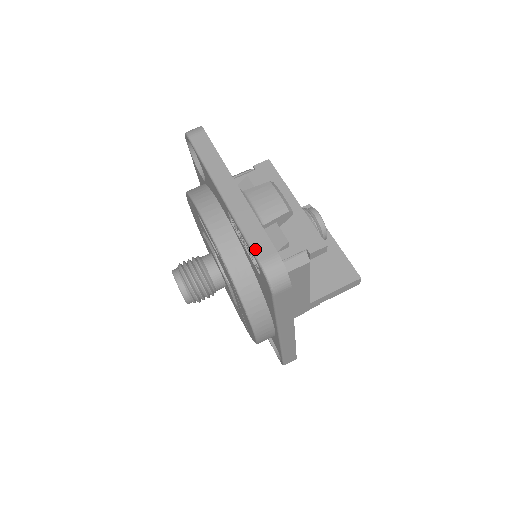
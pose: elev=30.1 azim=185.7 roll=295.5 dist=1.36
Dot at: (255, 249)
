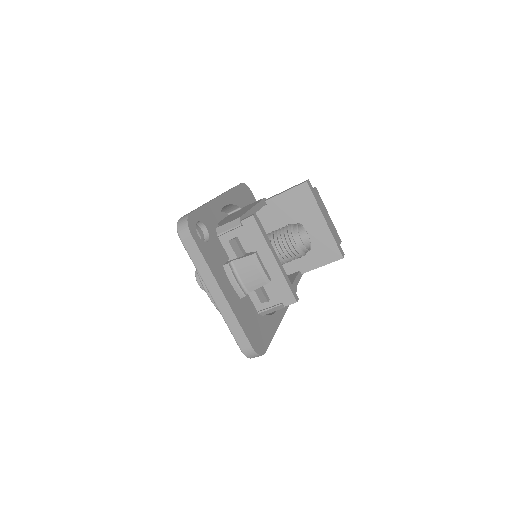
Dot at: (238, 343)
